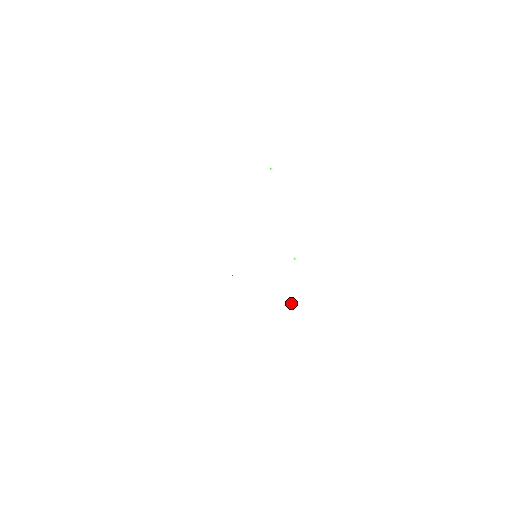
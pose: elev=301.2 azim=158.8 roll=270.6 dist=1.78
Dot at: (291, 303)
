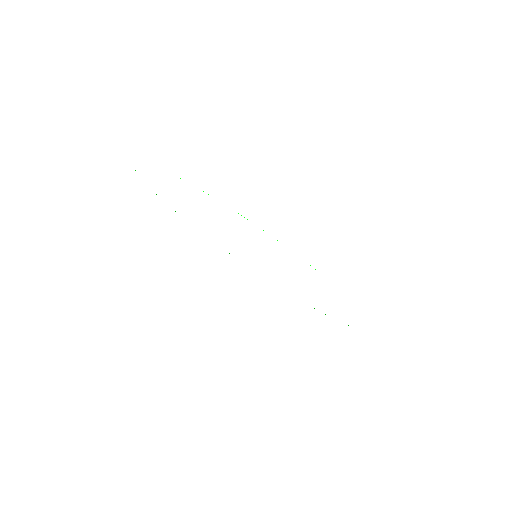
Dot at: occluded
